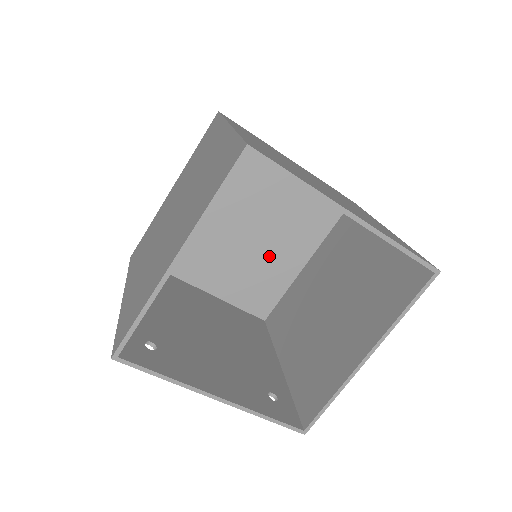
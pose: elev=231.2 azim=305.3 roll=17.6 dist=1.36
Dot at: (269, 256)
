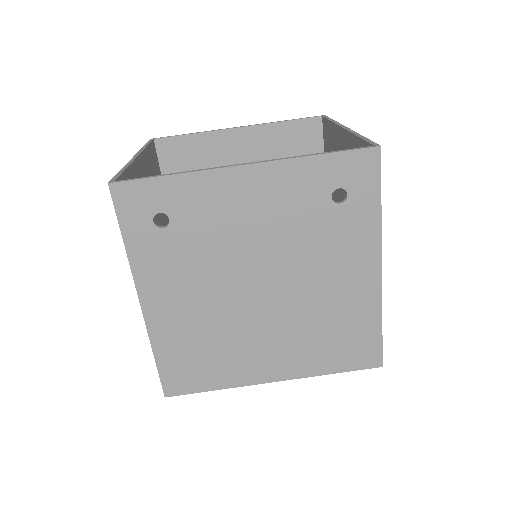
Dot at: occluded
